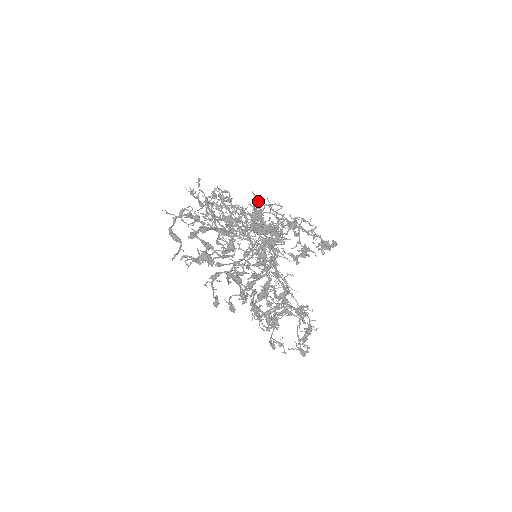
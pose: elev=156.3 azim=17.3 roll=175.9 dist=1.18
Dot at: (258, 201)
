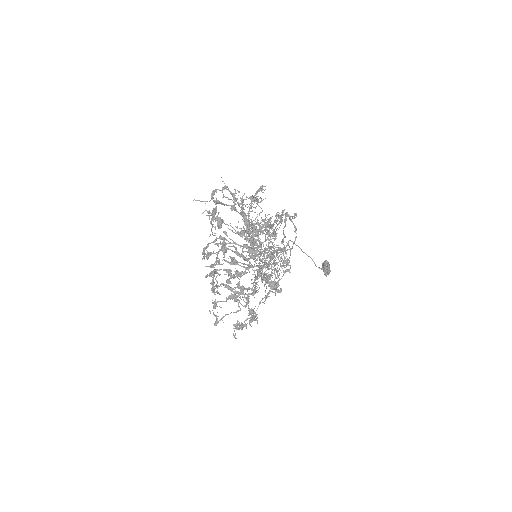
Dot at: (265, 223)
